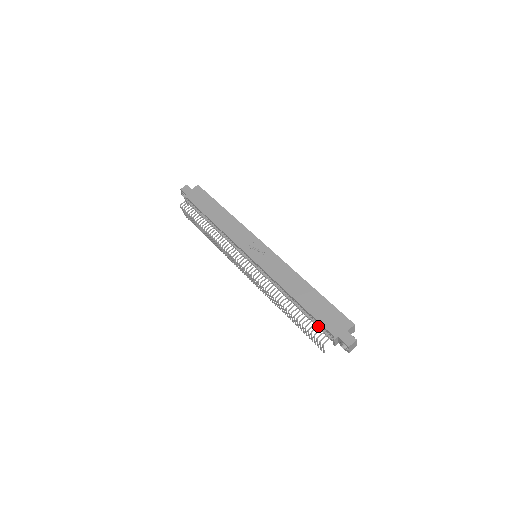
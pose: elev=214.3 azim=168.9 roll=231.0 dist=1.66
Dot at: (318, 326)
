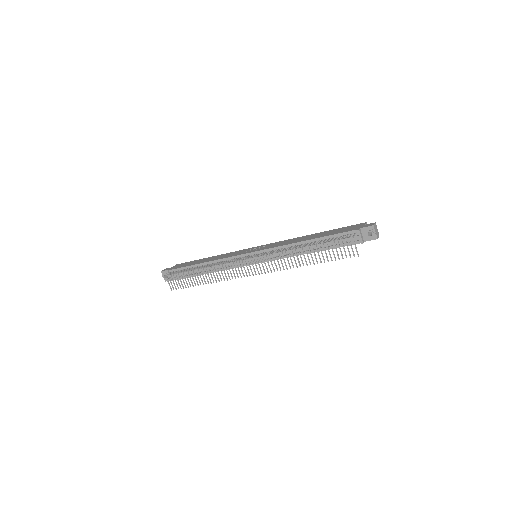
Dot at: (340, 236)
